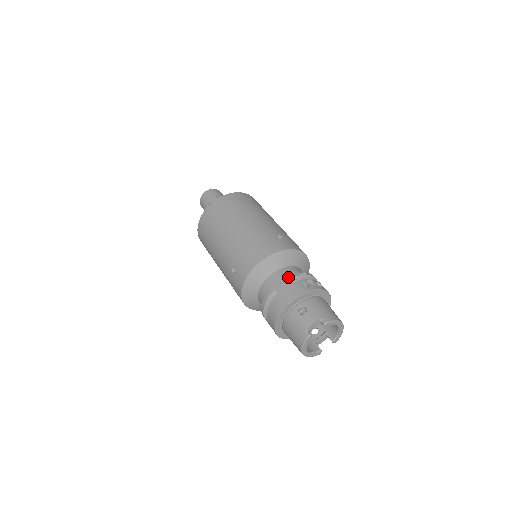
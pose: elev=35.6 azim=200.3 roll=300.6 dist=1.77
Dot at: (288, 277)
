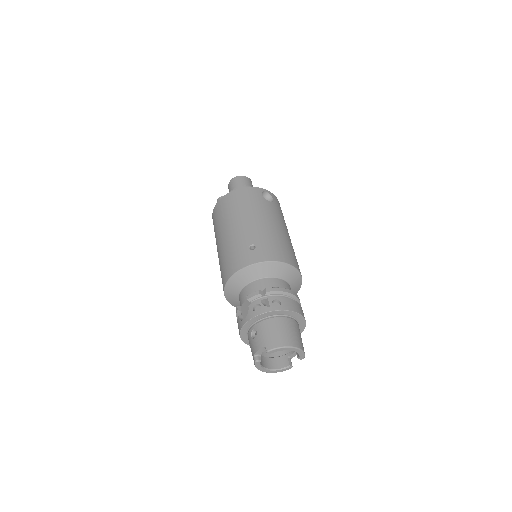
Dot at: (247, 297)
